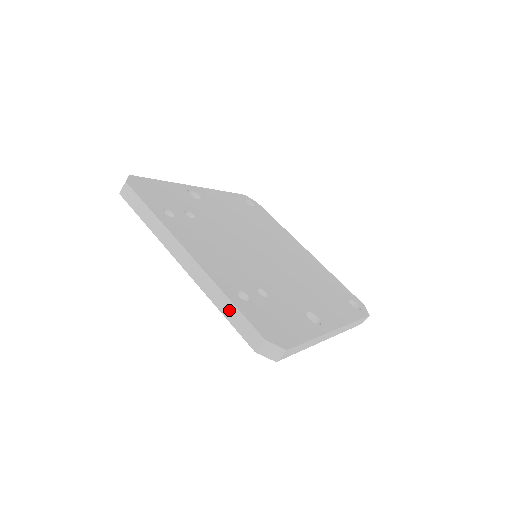
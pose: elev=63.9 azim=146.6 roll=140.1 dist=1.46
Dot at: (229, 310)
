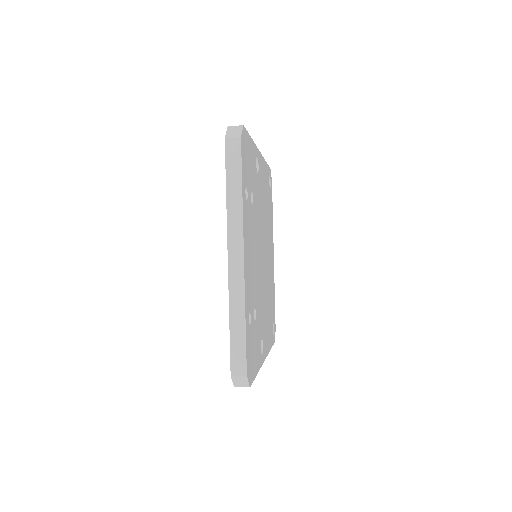
Dot at: (238, 330)
